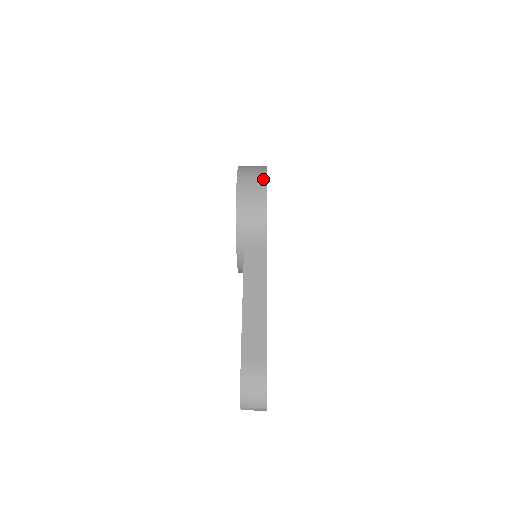
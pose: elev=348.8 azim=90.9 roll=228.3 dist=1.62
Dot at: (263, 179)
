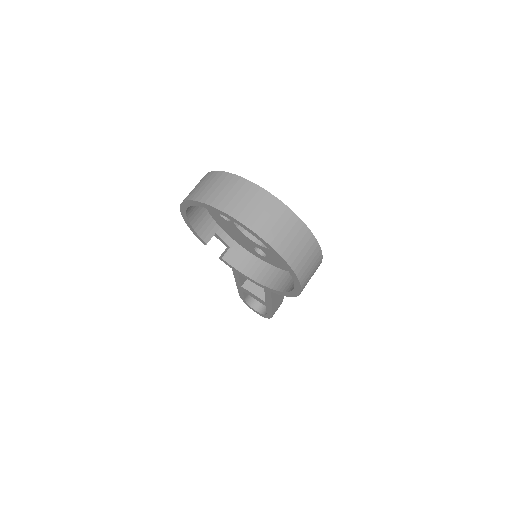
Dot at: (320, 259)
